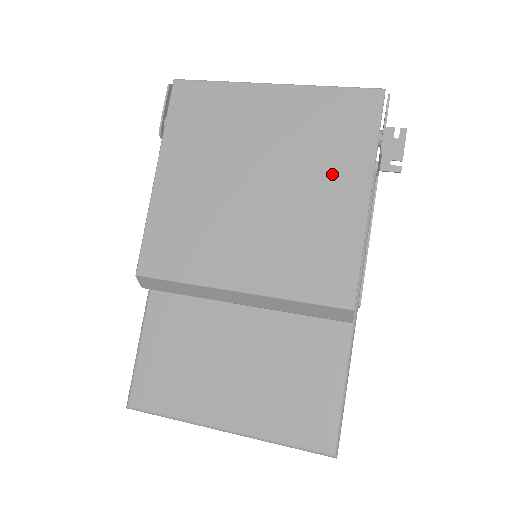
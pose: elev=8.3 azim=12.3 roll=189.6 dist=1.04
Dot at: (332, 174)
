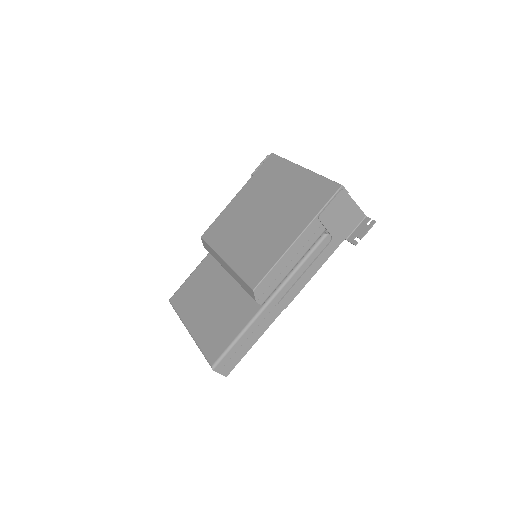
Dot at: (292, 220)
